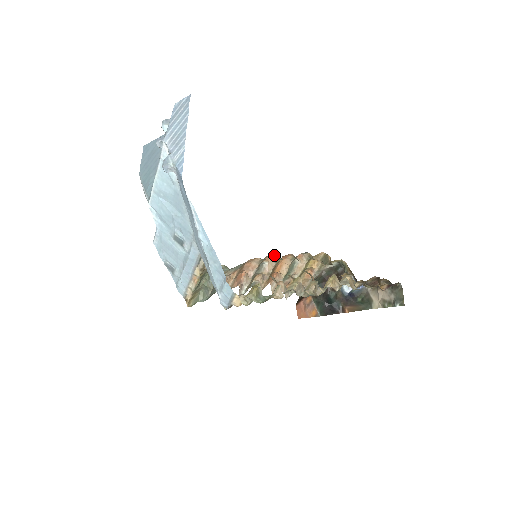
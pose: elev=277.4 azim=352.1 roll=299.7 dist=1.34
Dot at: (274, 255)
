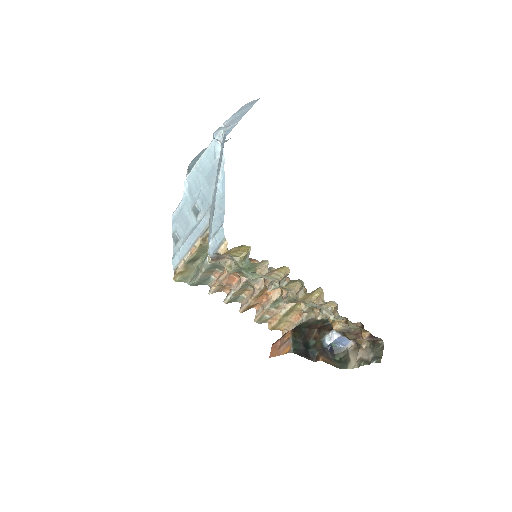
Dot at: (272, 269)
